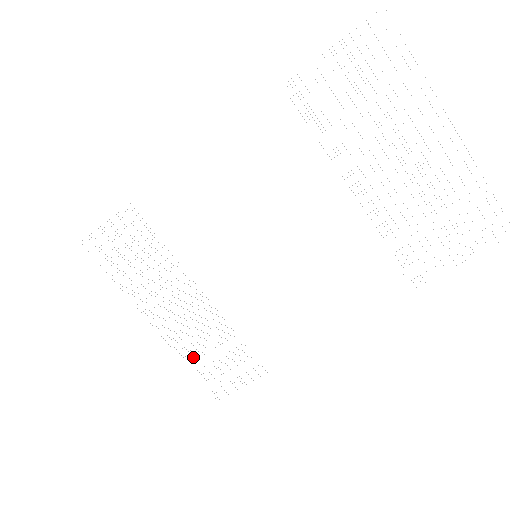
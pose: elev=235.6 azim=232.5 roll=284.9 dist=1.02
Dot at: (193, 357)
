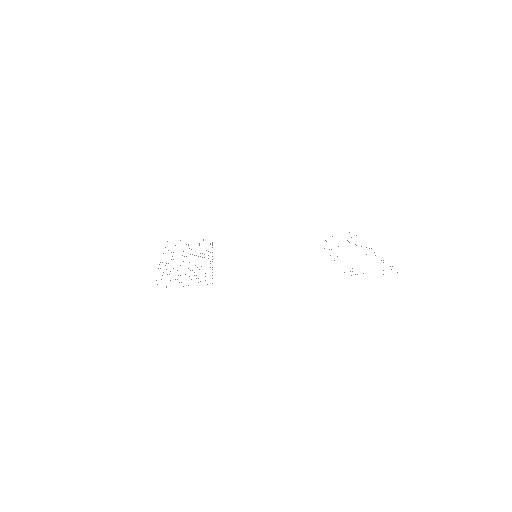
Dot at: occluded
